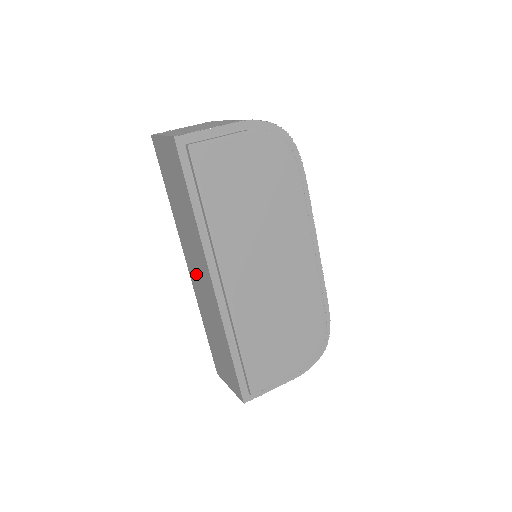
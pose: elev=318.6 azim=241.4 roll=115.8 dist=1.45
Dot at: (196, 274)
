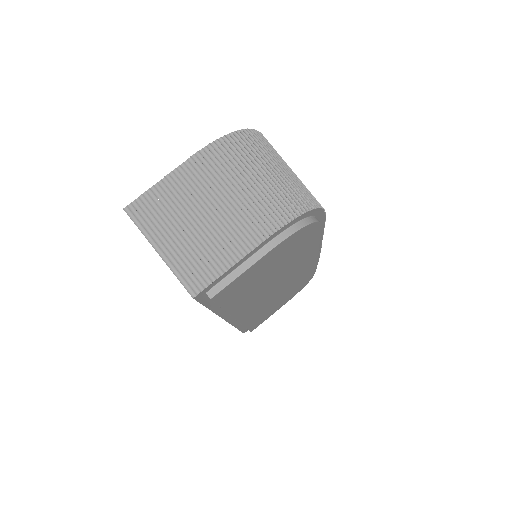
Dot at: occluded
